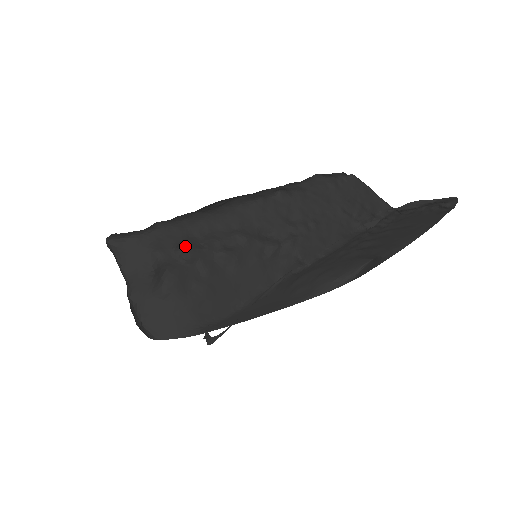
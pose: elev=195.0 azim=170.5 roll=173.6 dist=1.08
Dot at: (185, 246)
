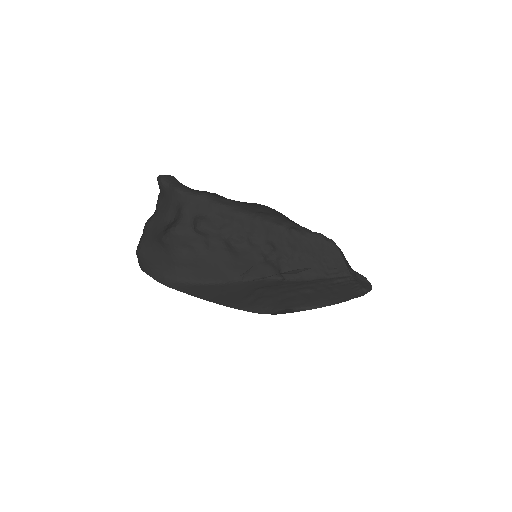
Dot at: (202, 221)
